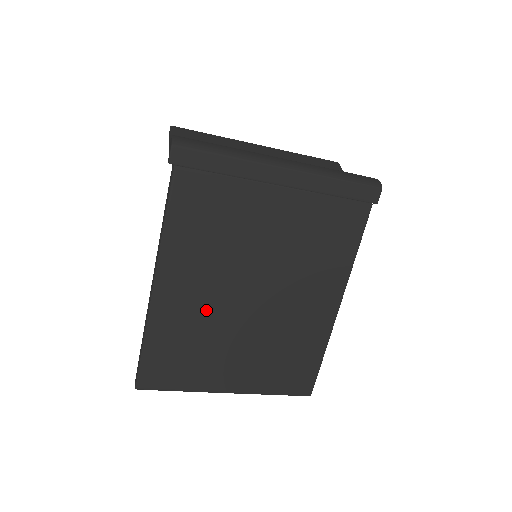
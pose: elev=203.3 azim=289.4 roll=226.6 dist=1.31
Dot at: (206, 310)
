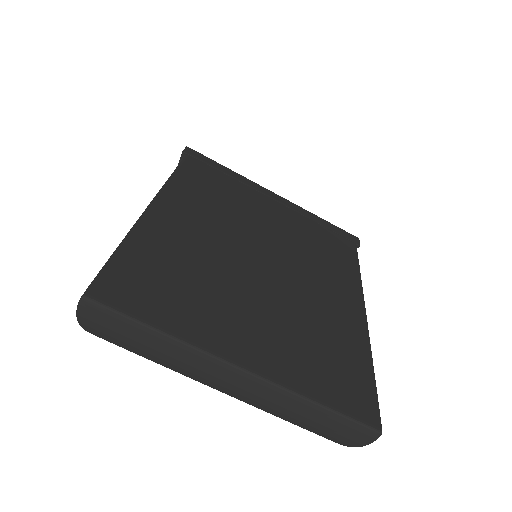
Dot at: (208, 248)
